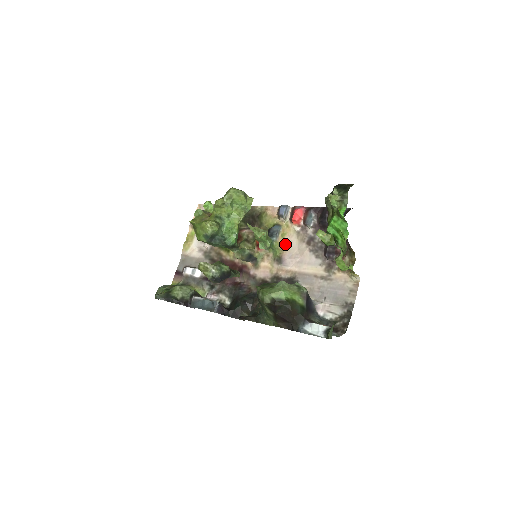
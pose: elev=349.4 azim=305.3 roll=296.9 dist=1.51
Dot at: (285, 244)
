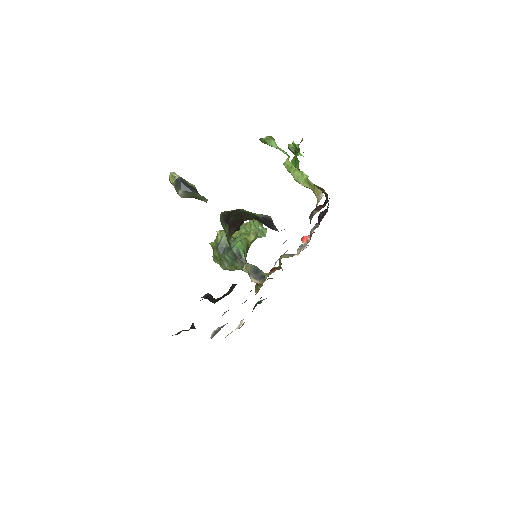
Dot at: occluded
